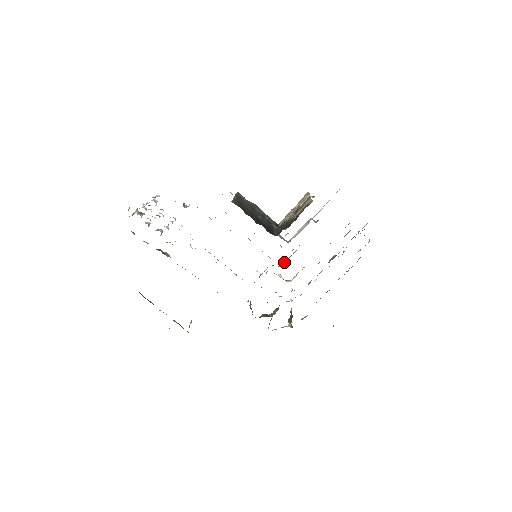
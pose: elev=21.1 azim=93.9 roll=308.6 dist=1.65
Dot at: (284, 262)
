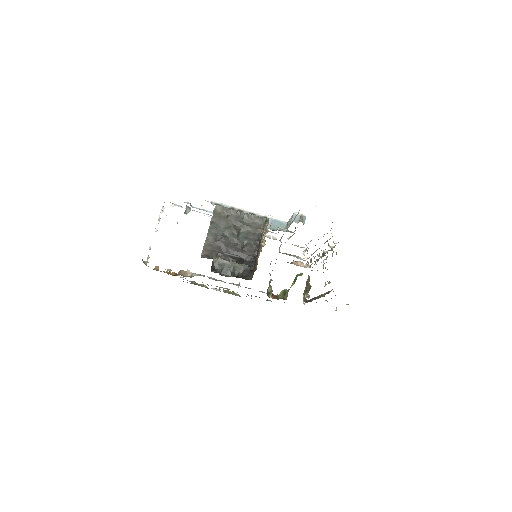
Dot at: (293, 234)
